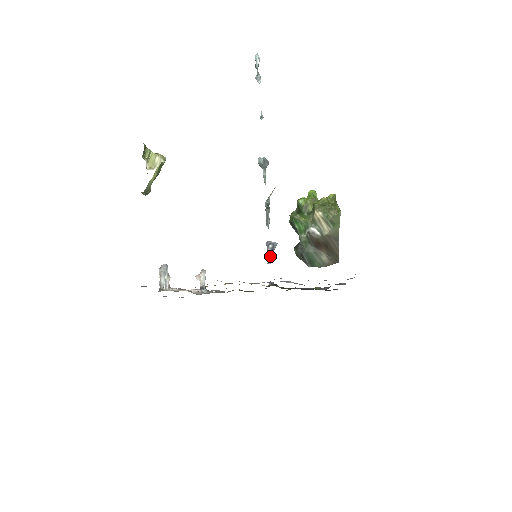
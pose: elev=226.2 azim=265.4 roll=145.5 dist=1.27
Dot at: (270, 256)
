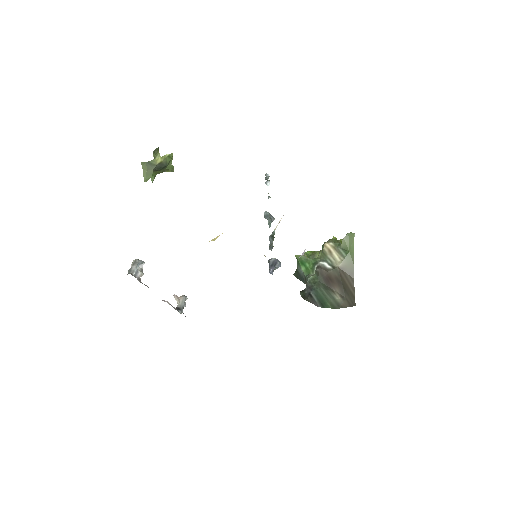
Dot at: (272, 267)
